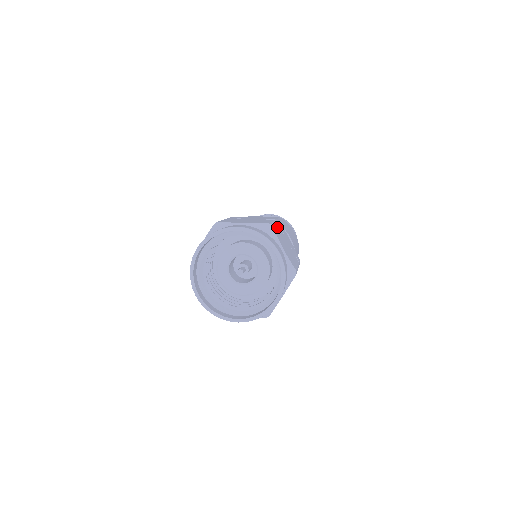
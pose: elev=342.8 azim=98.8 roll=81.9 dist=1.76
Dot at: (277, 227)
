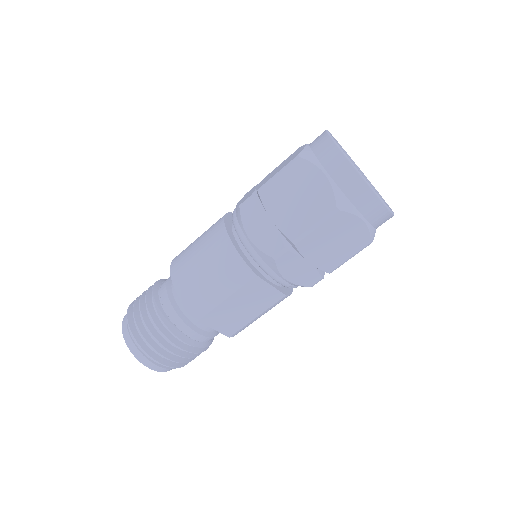
Dot at: occluded
